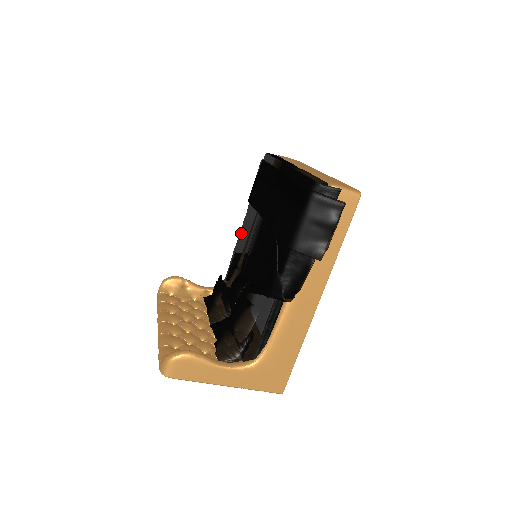
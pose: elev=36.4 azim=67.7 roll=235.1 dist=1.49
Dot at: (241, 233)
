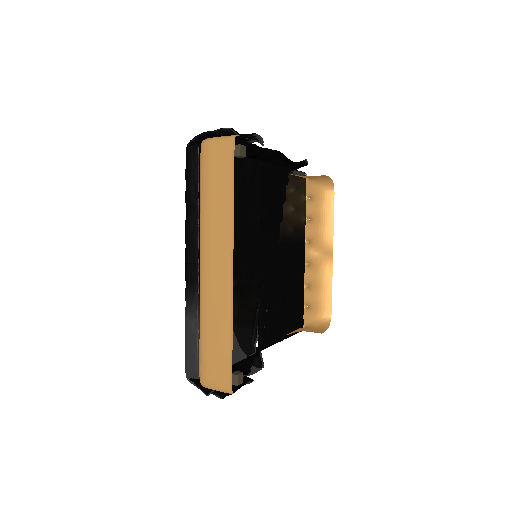
Dot at: occluded
